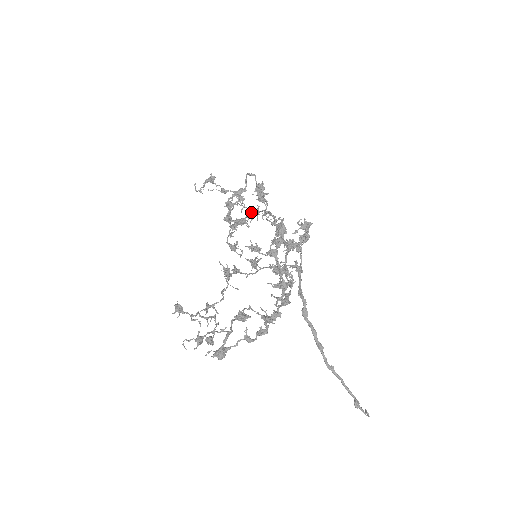
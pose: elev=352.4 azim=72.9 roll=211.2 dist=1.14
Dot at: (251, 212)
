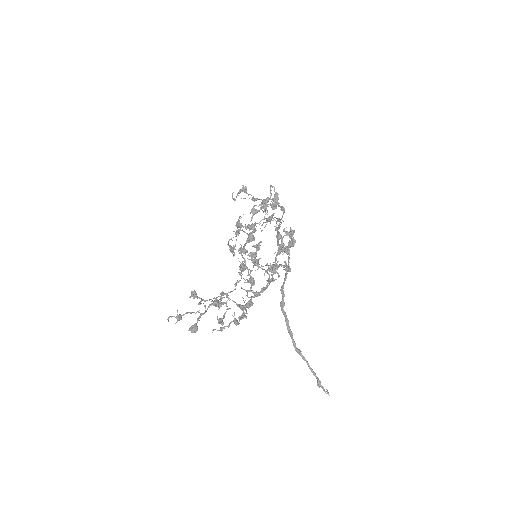
Dot at: (262, 219)
